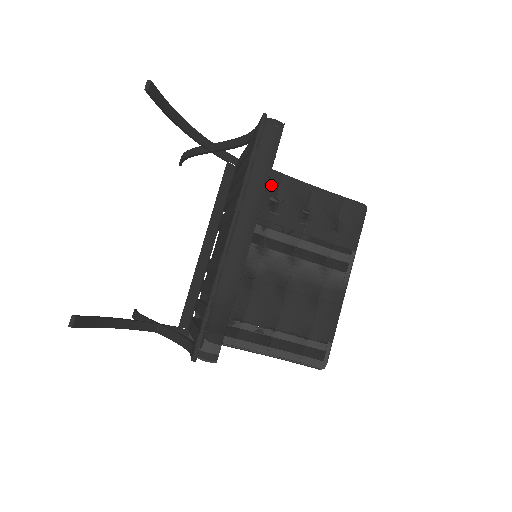
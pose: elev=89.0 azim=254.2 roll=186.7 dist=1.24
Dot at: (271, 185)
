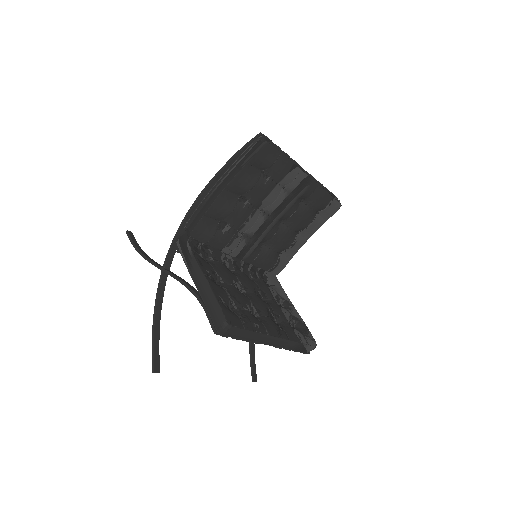
Dot at: (209, 227)
